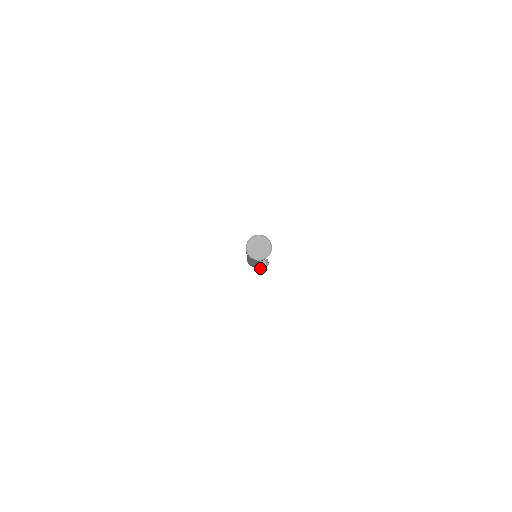
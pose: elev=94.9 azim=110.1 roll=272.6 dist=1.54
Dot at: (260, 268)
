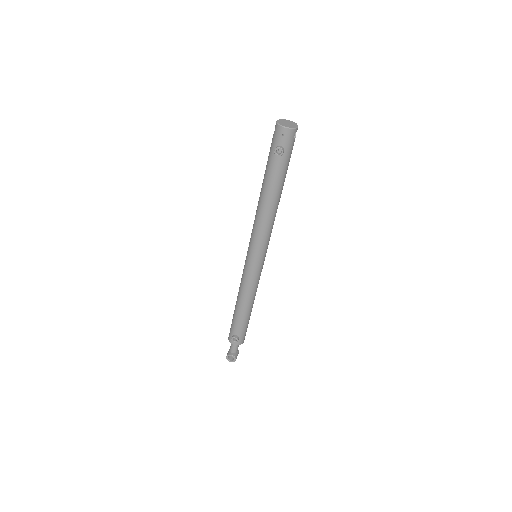
Dot at: (238, 338)
